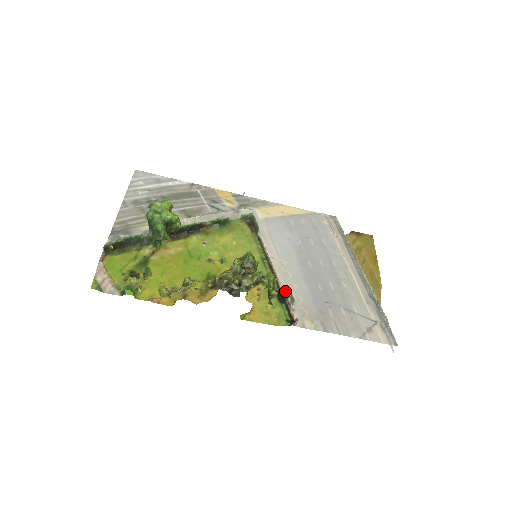
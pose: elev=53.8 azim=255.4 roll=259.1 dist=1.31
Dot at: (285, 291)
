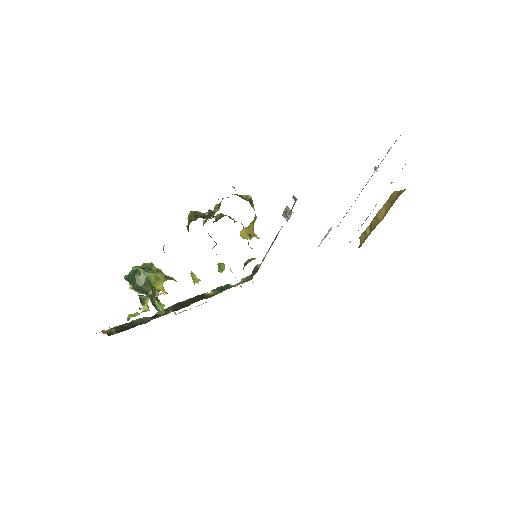
Dot at: occluded
